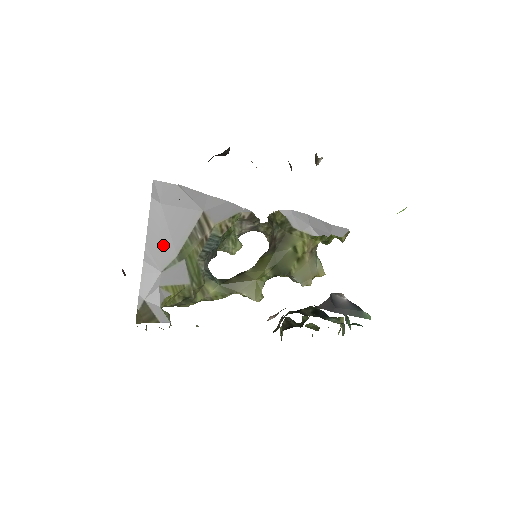
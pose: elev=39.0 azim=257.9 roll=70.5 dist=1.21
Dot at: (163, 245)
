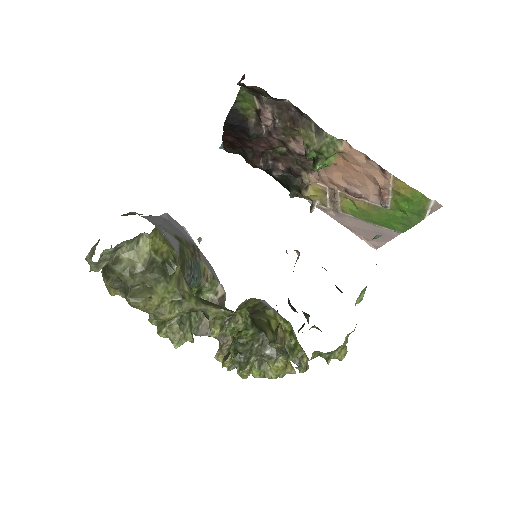
Dot at: (164, 225)
